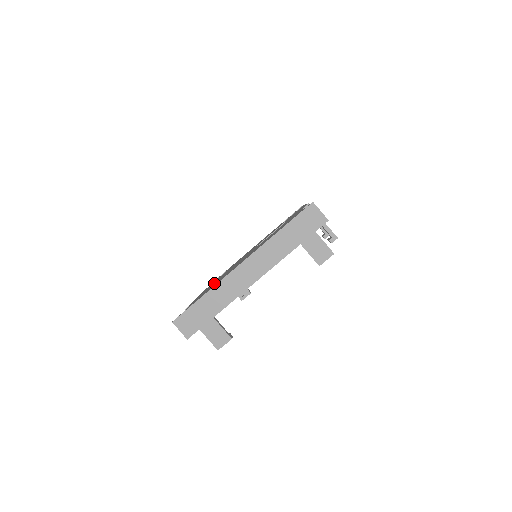
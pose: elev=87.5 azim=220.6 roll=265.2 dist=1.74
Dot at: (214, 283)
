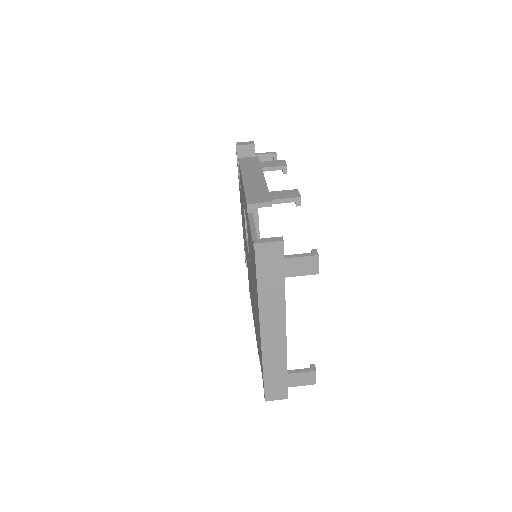
Dot at: occluded
